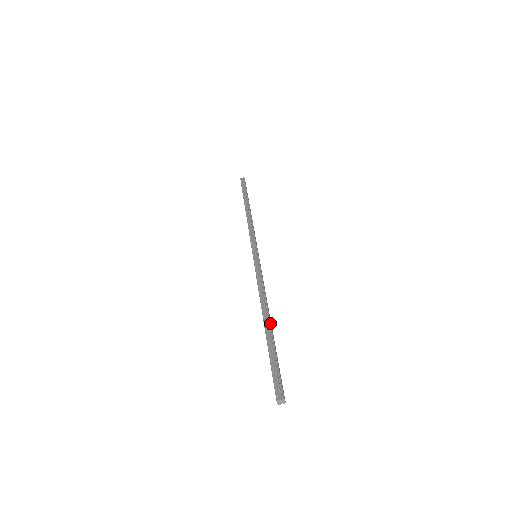
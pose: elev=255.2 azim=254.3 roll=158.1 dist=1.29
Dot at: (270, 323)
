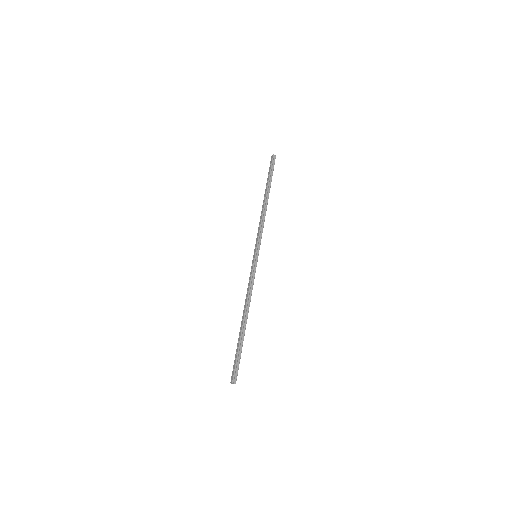
Dot at: occluded
